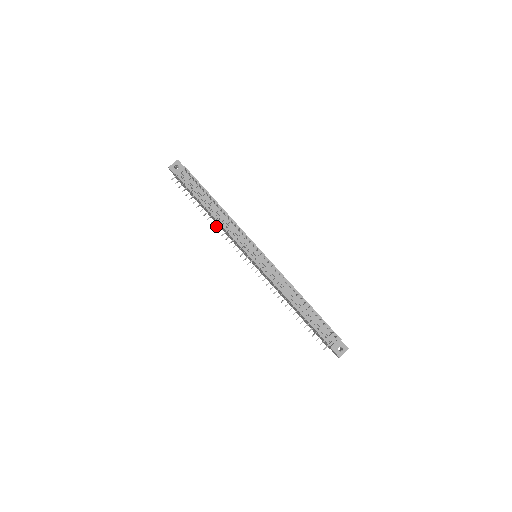
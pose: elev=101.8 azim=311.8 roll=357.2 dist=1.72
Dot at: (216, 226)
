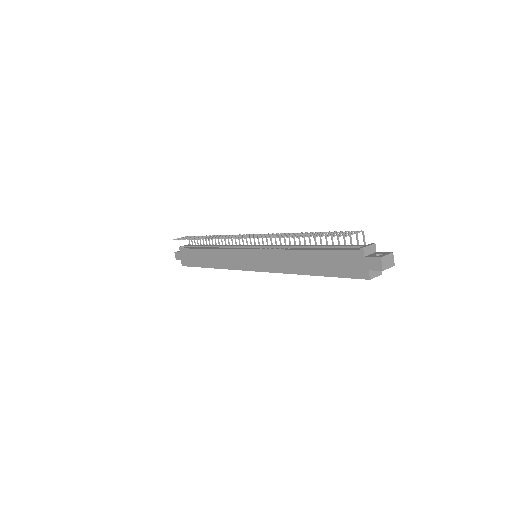
Dot at: (210, 238)
